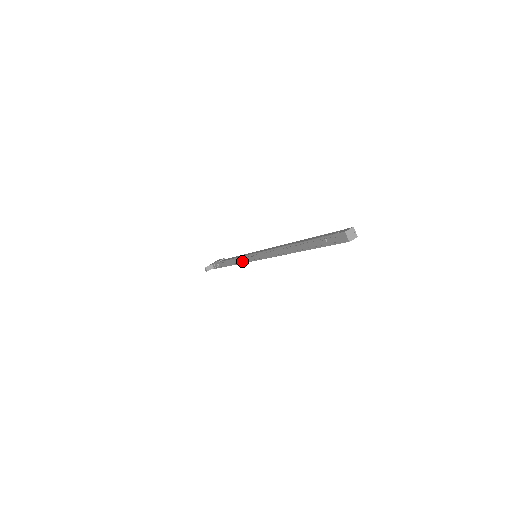
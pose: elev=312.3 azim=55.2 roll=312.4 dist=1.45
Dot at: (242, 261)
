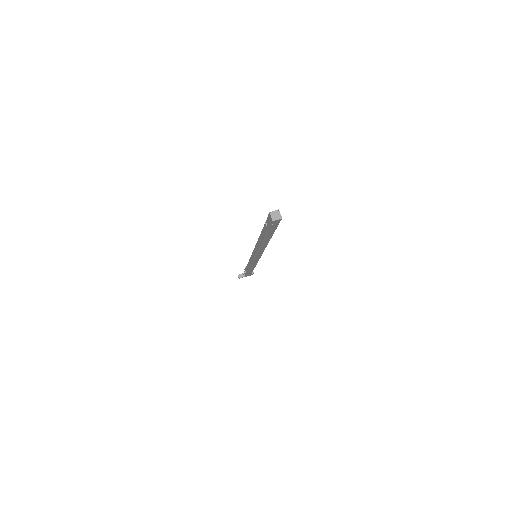
Dot at: (251, 263)
